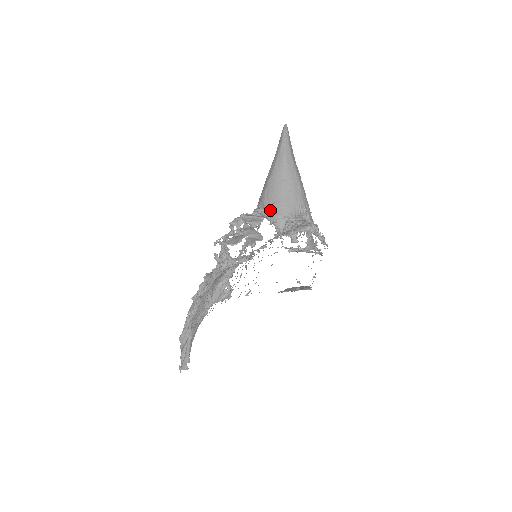
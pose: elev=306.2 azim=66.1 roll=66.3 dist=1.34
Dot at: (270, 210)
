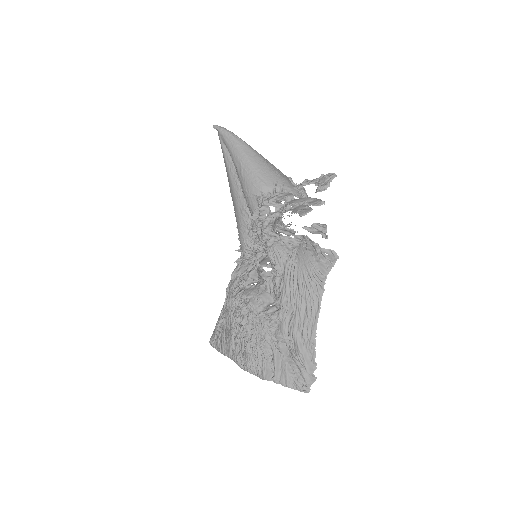
Dot at: (279, 188)
